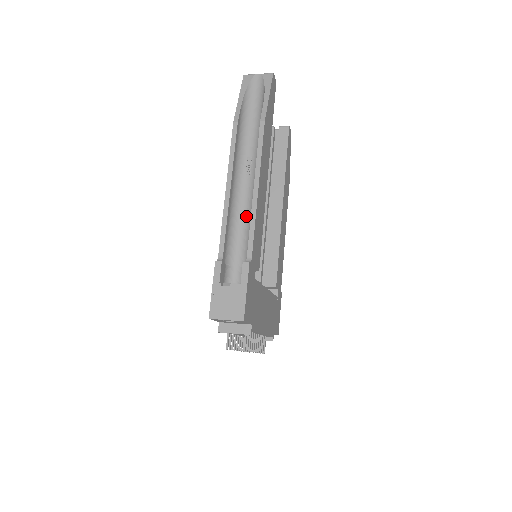
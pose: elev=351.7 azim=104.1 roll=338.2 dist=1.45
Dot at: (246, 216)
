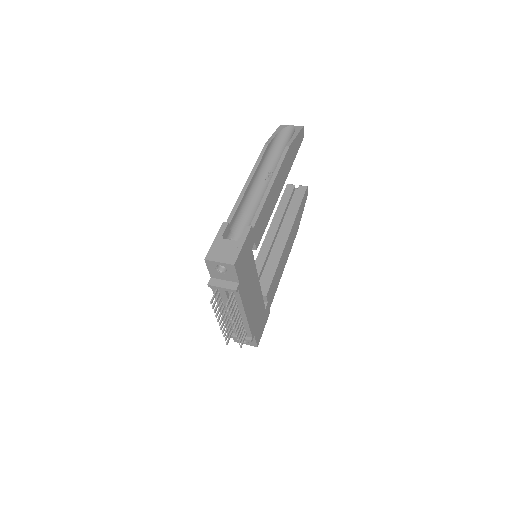
Dot at: (257, 206)
